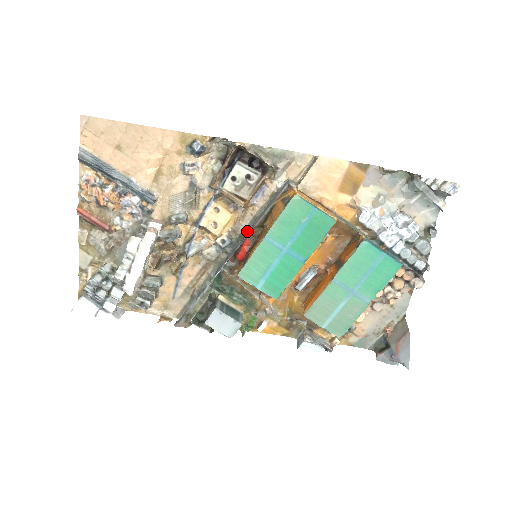
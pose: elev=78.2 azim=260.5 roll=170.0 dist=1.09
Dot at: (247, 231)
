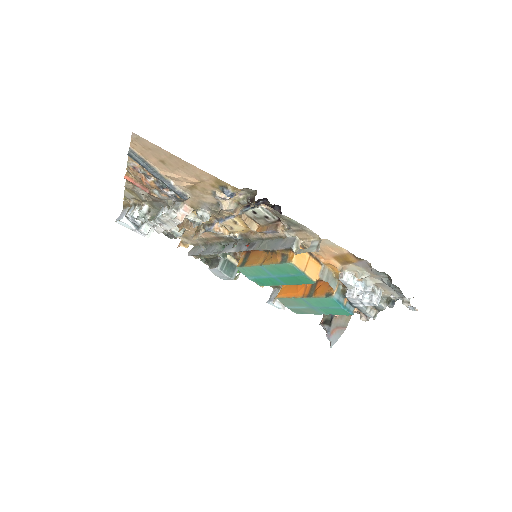
Dot at: (254, 241)
